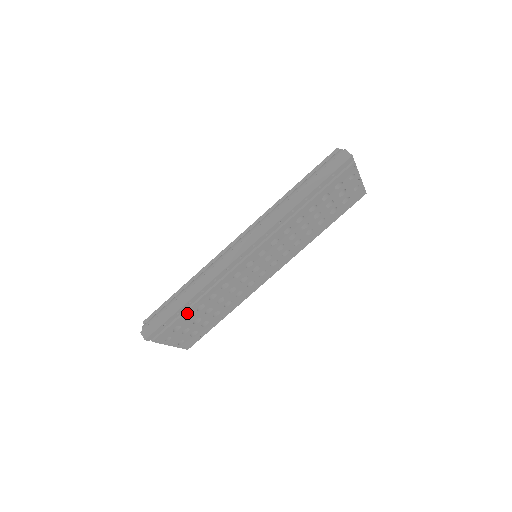
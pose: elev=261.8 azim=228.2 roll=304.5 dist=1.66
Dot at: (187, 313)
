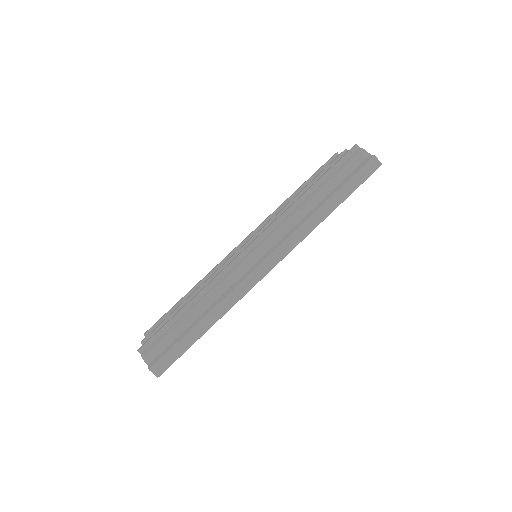
Dot at: occluded
